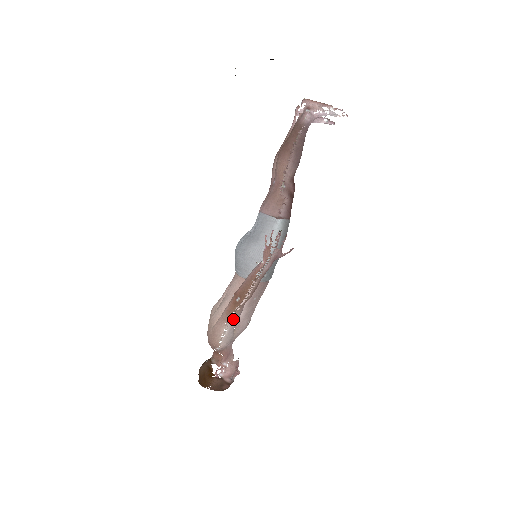
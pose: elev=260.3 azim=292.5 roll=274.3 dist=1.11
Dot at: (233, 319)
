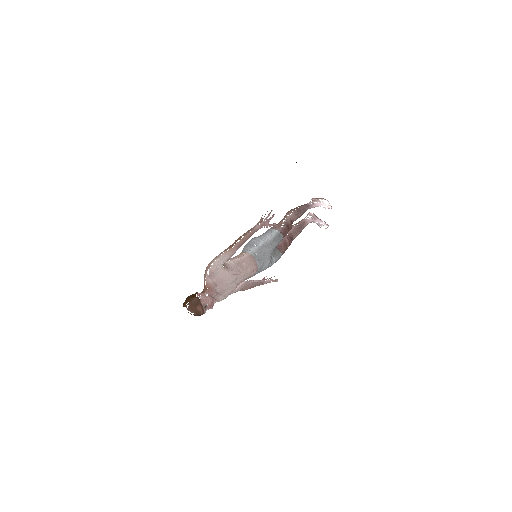
Dot at: (226, 253)
